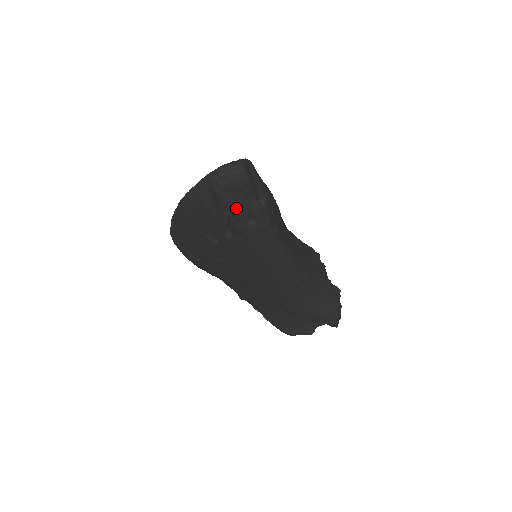
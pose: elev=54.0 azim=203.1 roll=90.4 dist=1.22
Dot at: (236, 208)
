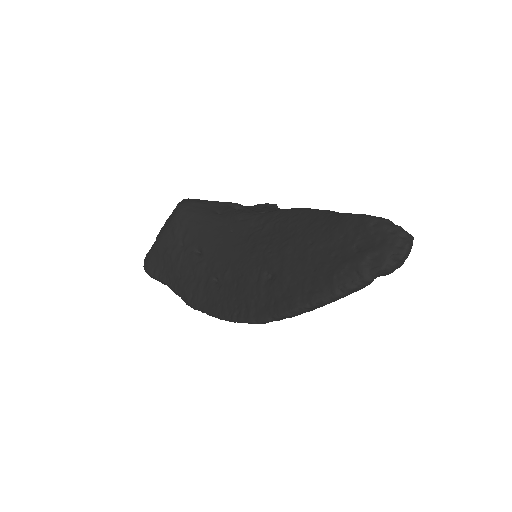
Dot at: occluded
